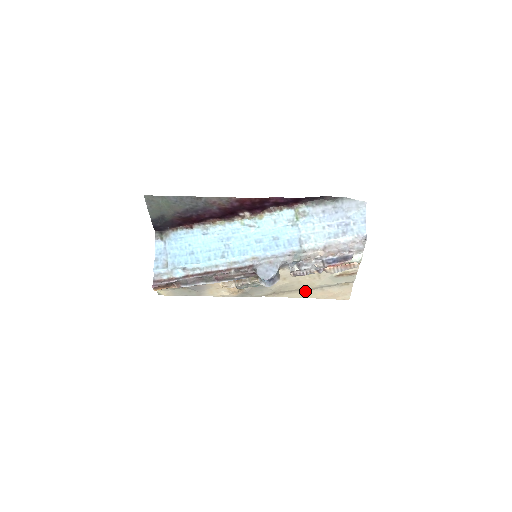
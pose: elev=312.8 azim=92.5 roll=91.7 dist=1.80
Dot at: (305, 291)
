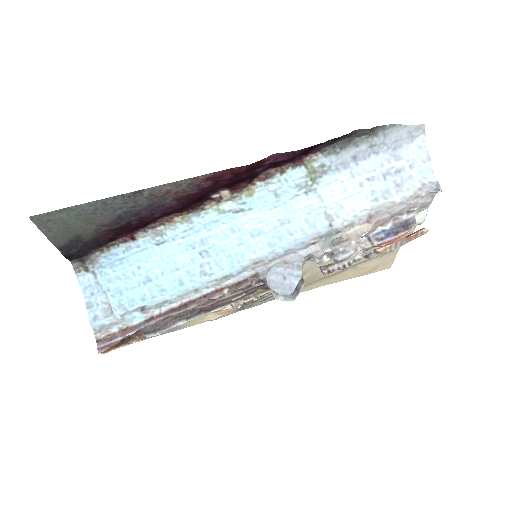
Dot at: (330, 277)
